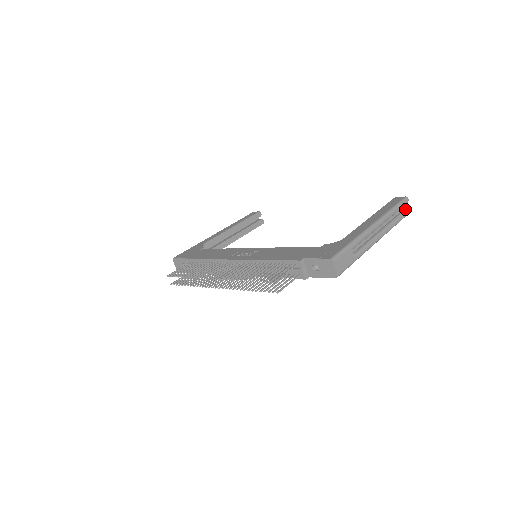
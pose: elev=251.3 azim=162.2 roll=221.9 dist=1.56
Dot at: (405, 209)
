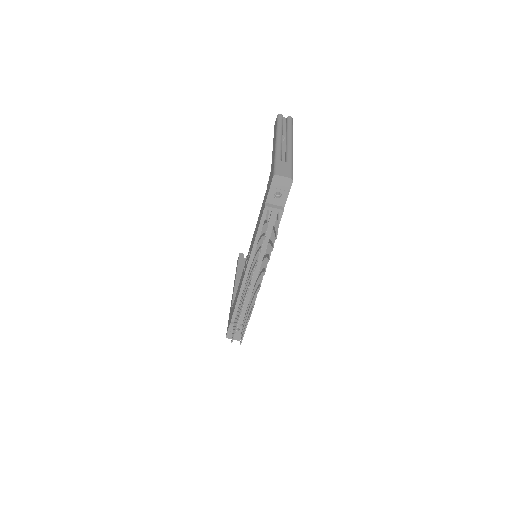
Dot at: (286, 120)
